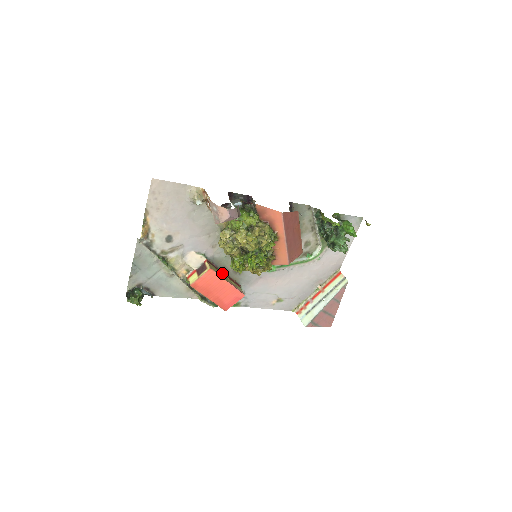
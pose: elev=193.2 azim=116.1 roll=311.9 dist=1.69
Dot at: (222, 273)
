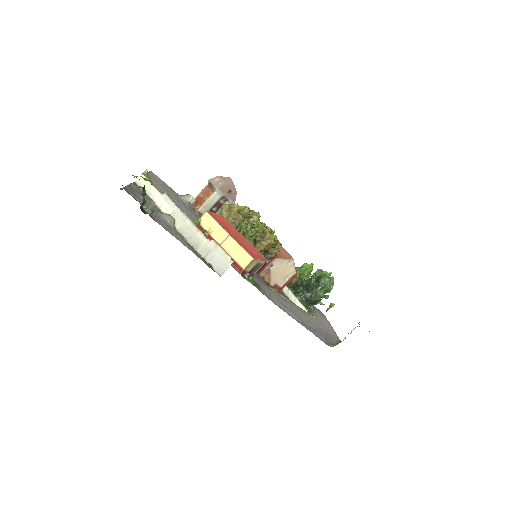
Dot at: occluded
